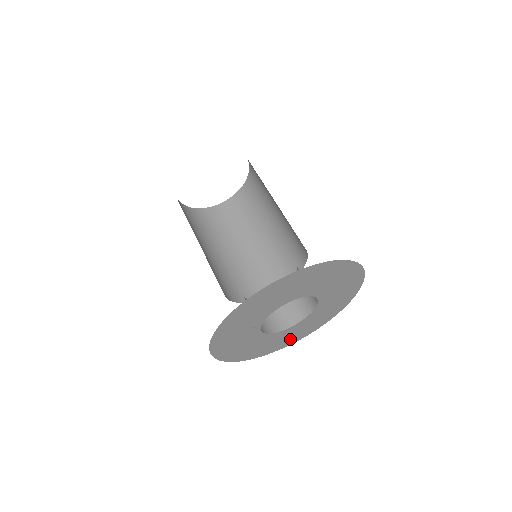
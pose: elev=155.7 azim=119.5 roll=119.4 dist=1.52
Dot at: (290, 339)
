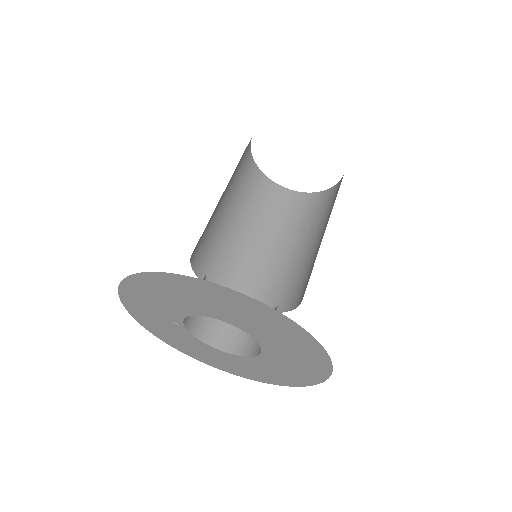
Dot at: (257, 374)
